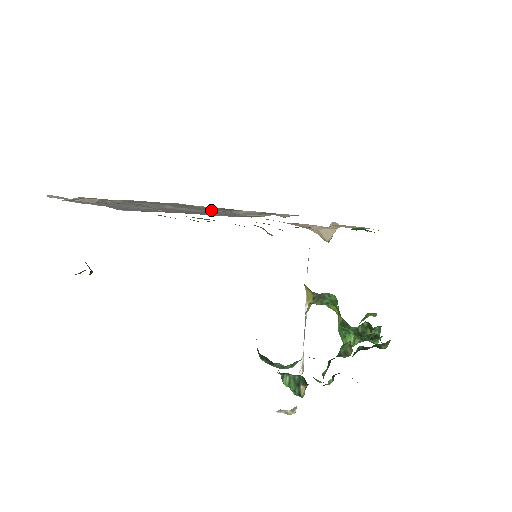
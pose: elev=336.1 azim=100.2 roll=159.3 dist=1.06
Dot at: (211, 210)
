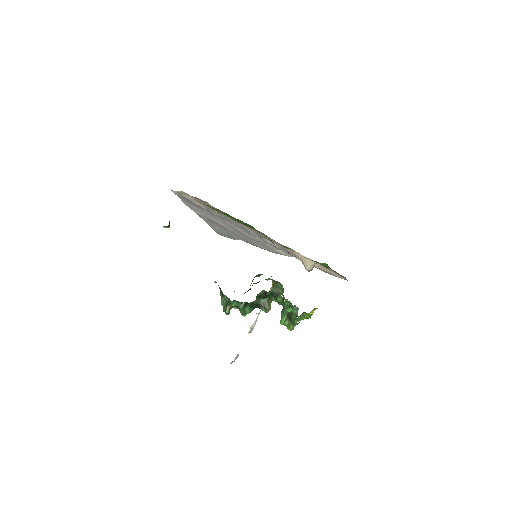
Dot at: (251, 233)
